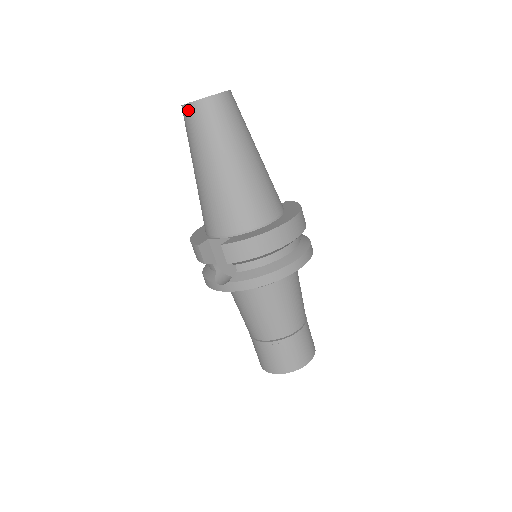
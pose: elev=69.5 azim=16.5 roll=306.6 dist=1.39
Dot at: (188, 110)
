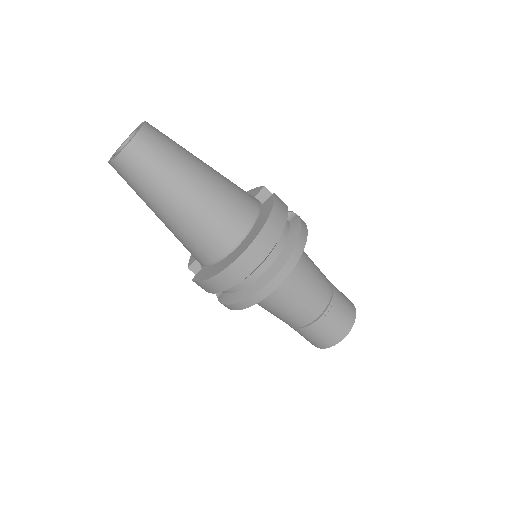
Dot at: occluded
